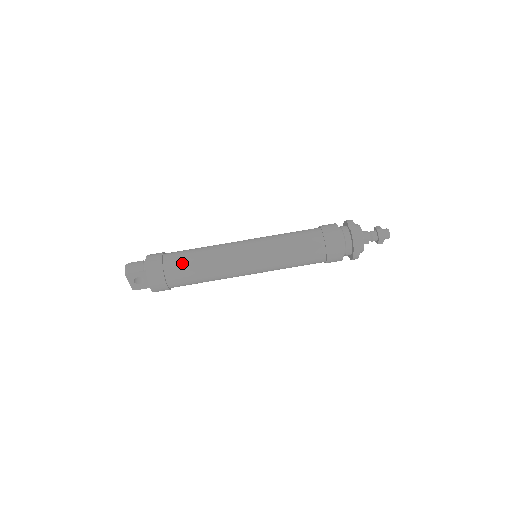
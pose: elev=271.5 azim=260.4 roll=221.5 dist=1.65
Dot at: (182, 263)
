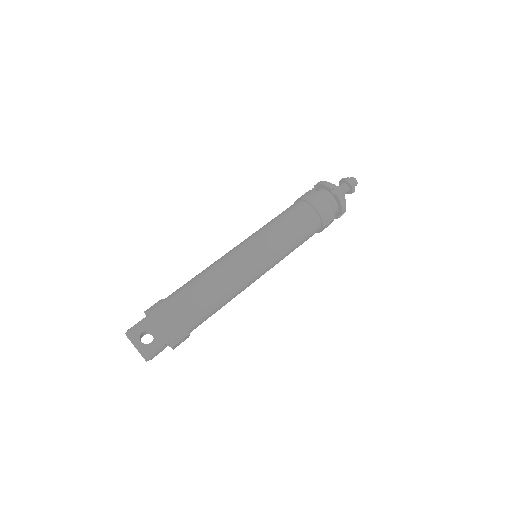
Dot at: (182, 287)
